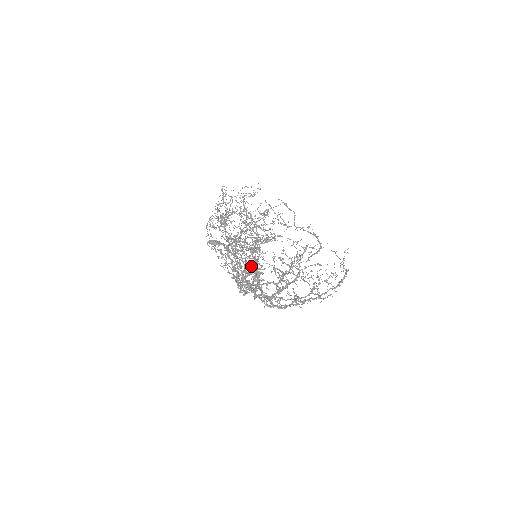
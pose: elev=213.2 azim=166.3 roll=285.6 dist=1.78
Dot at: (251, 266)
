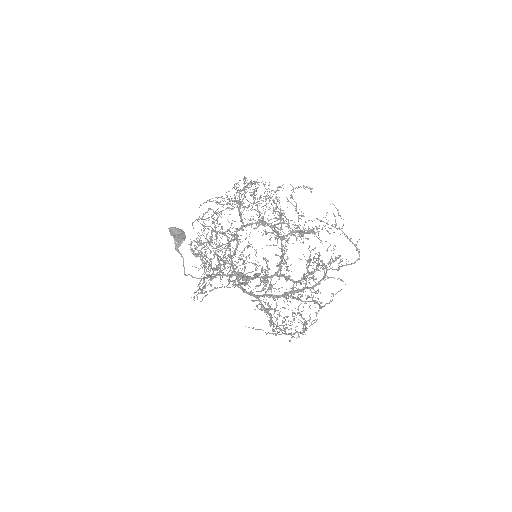
Dot at: occluded
